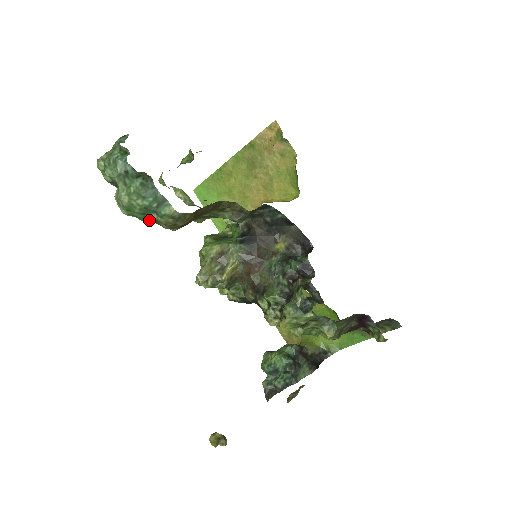
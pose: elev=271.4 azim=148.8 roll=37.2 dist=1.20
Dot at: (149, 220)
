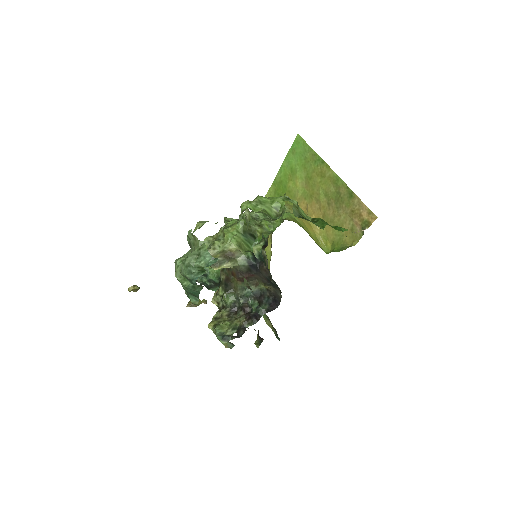
Dot at: occluded
